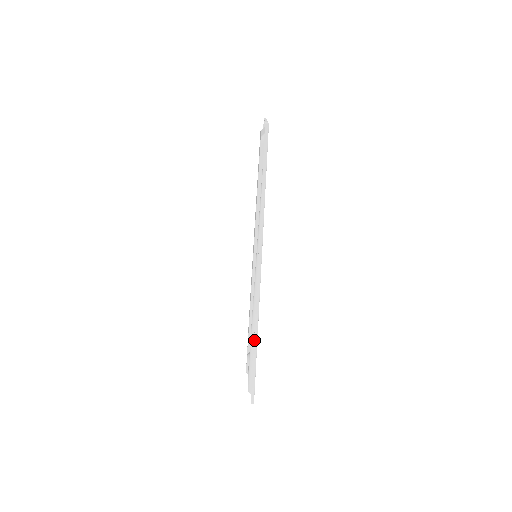
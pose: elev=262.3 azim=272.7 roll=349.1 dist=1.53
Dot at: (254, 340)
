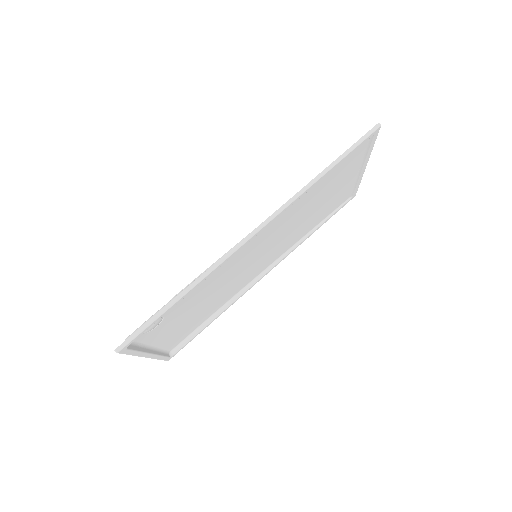
Dot at: (190, 284)
